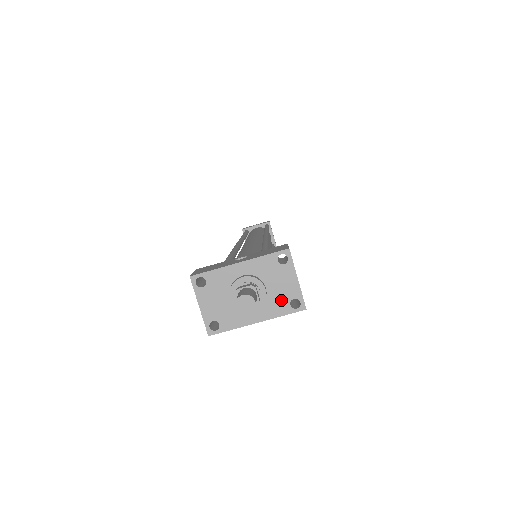
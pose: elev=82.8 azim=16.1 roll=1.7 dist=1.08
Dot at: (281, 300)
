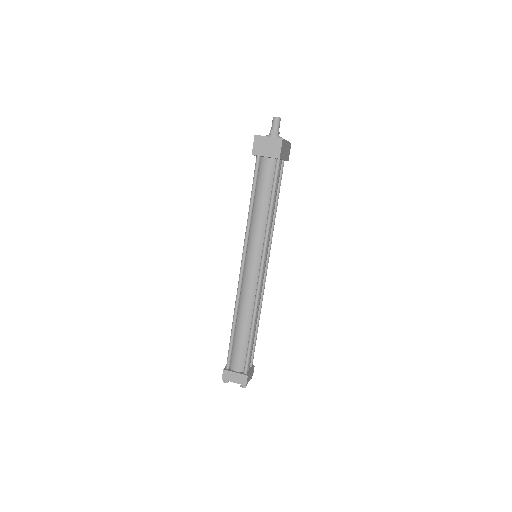
Dot at: occluded
